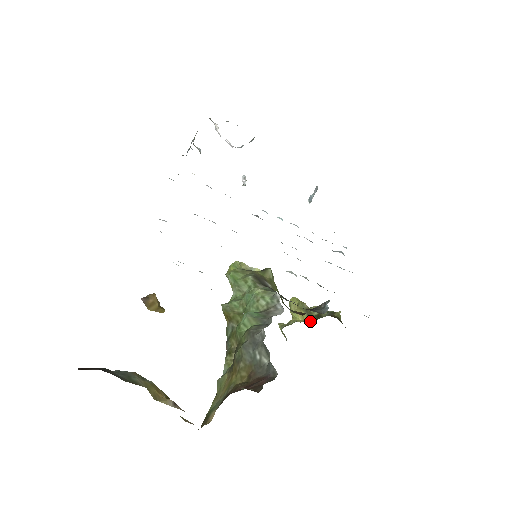
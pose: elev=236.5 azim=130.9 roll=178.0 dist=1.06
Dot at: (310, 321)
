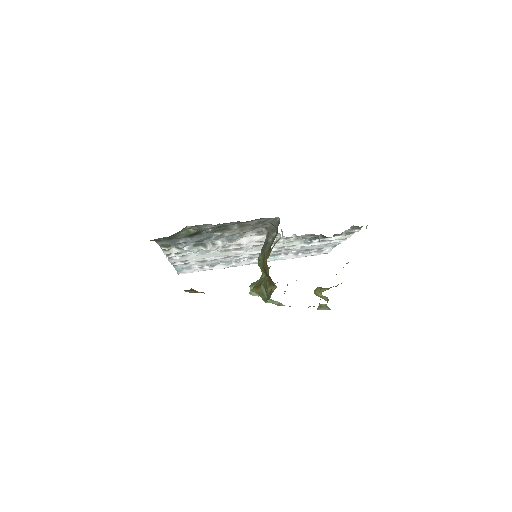
Dot at: occluded
